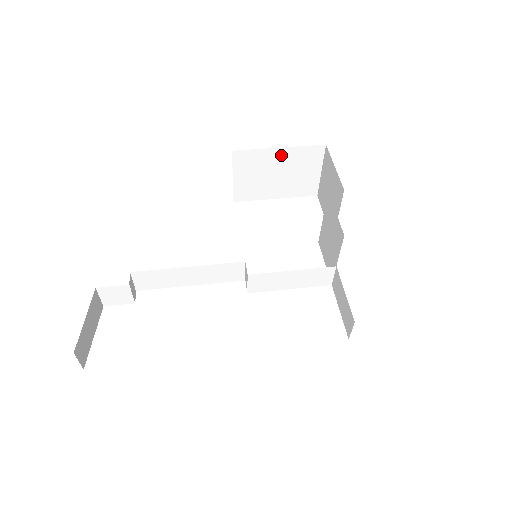
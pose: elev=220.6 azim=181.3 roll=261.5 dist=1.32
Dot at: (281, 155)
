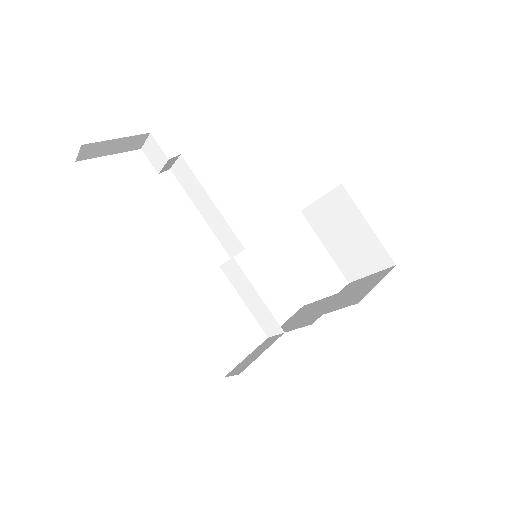
Dot at: (364, 229)
